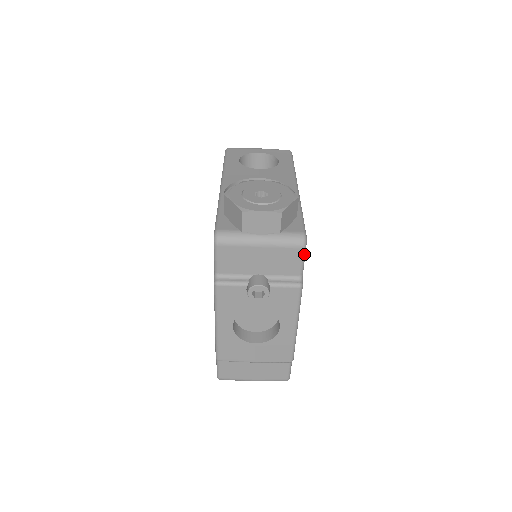
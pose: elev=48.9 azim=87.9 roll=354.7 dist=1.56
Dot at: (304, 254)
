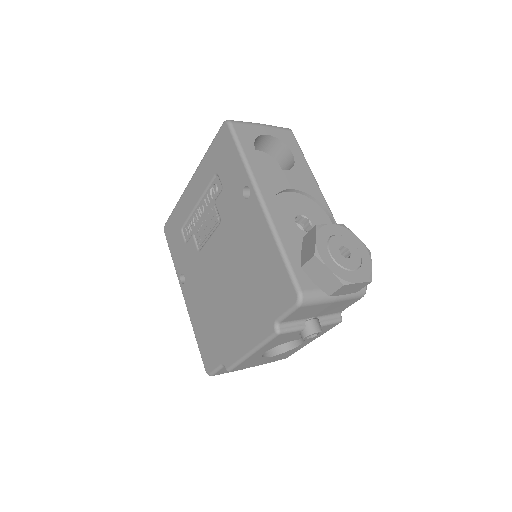
Dot at: (358, 299)
